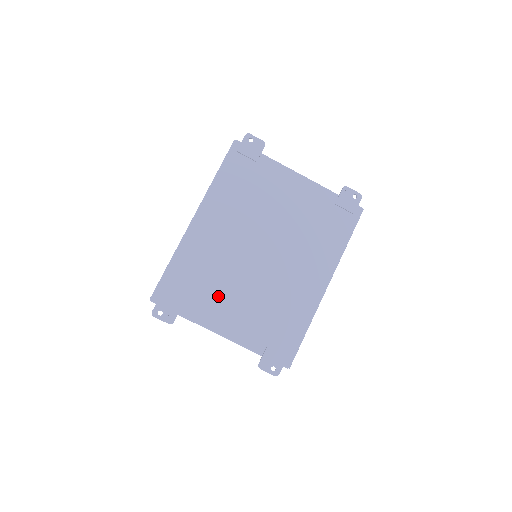
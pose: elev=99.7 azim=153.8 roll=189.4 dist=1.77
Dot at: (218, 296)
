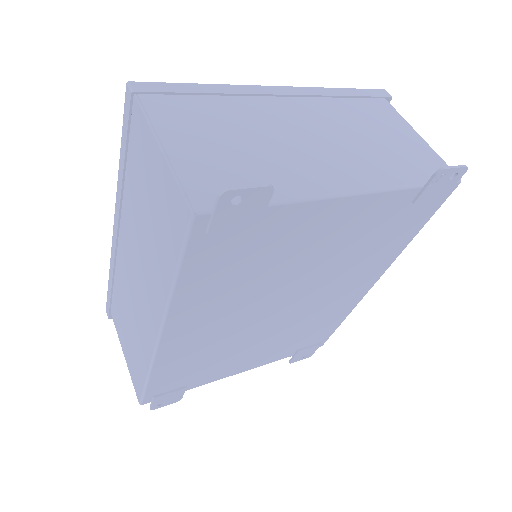
Dot at: (230, 360)
